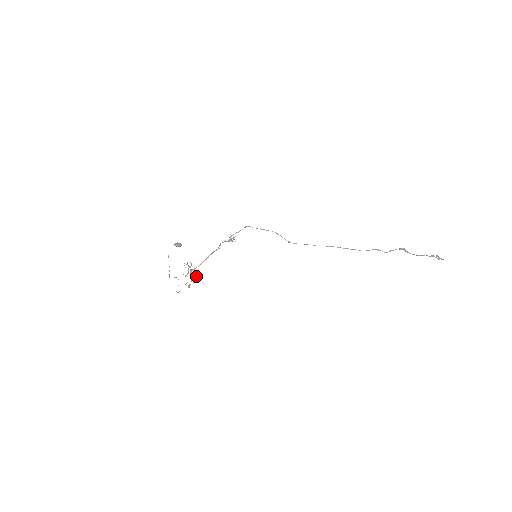
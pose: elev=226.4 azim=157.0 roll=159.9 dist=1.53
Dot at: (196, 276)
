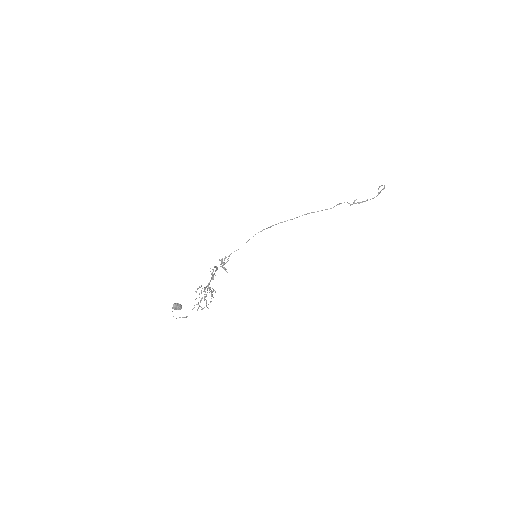
Dot at: occluded
